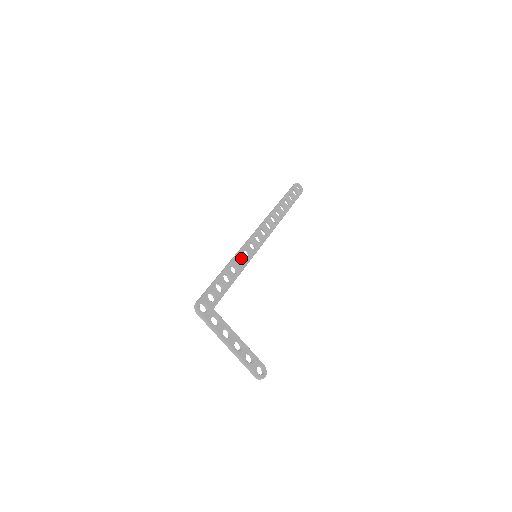
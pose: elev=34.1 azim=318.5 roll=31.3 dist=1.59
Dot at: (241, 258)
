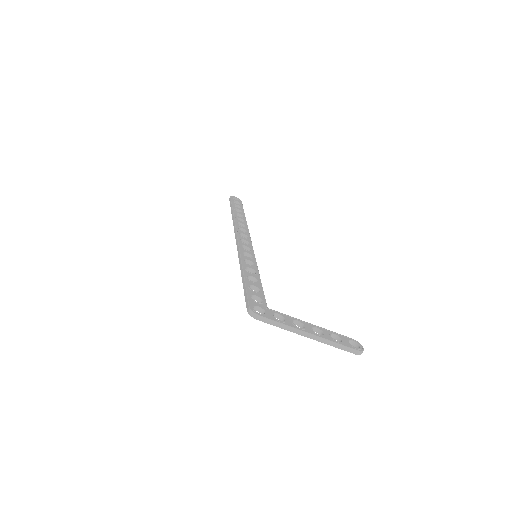
Dot at: (247, 261)
